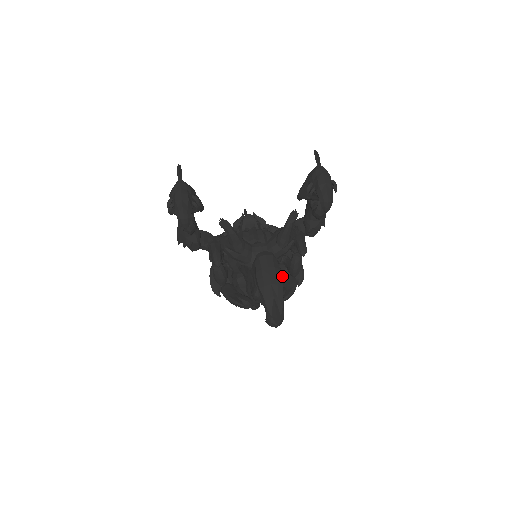
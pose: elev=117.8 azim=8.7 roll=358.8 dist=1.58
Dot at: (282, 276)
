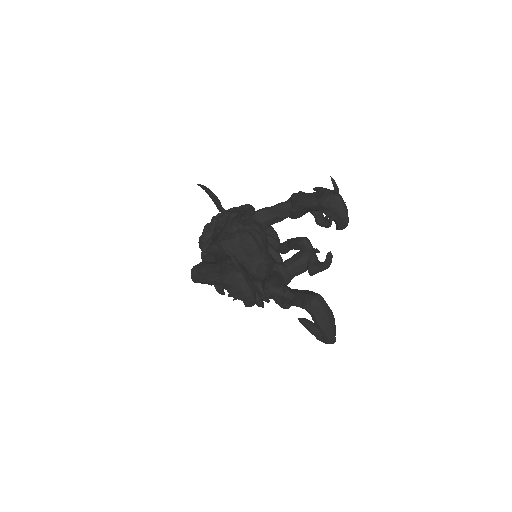
Dot at: occluded
